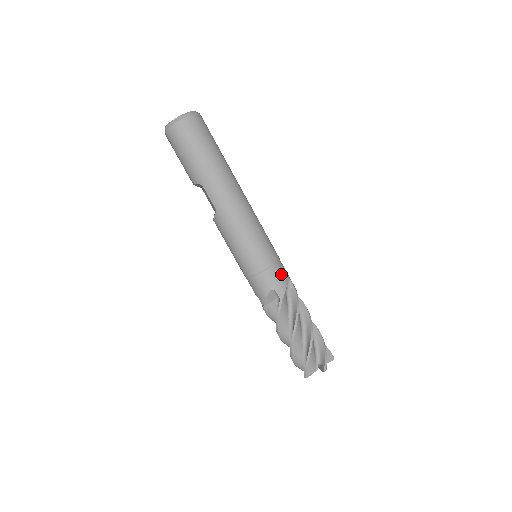
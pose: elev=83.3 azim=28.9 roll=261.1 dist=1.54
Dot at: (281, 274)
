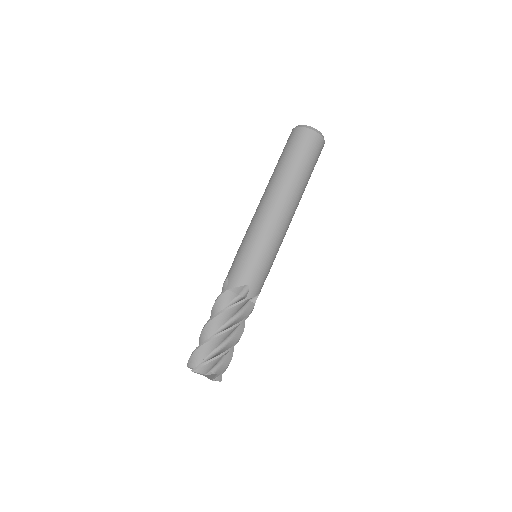
Dot at: (245, 275)
